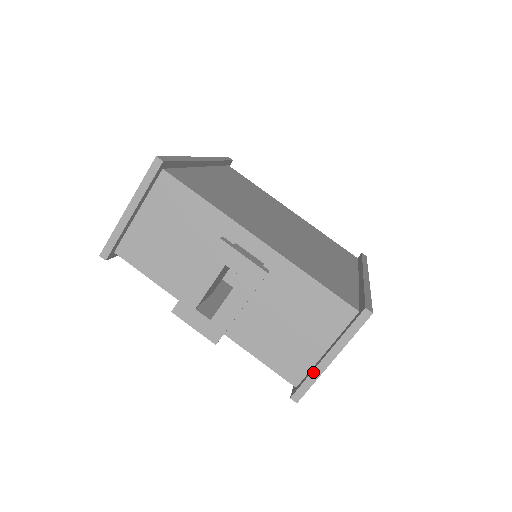
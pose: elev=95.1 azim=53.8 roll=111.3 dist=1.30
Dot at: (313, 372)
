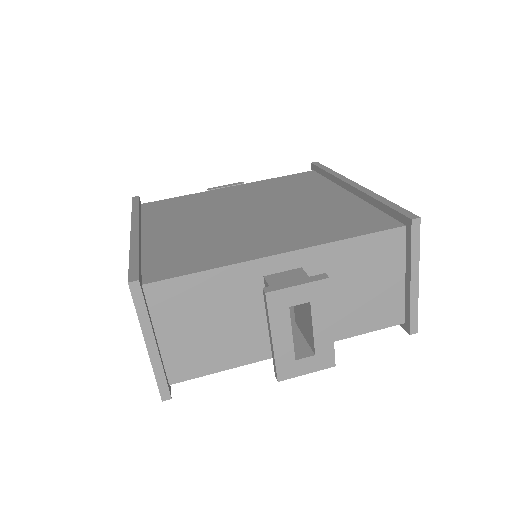
Dot at: (411, 302)
